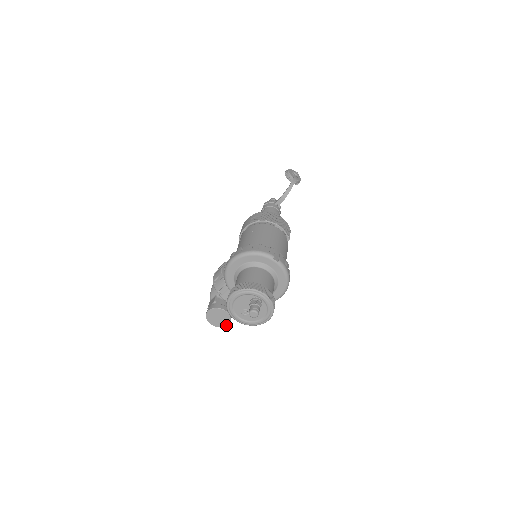
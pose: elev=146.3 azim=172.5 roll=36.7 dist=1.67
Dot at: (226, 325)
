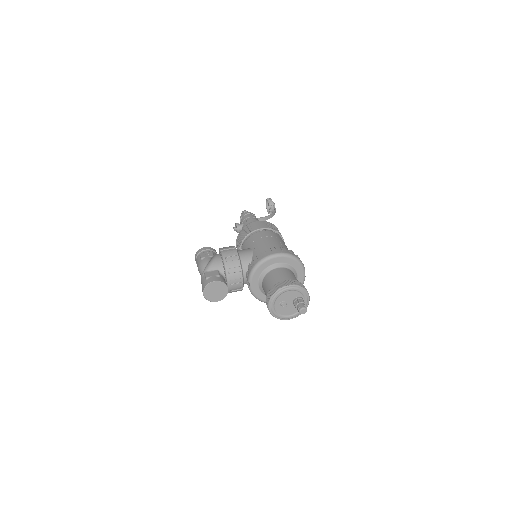
Dot at: (215, 301)
